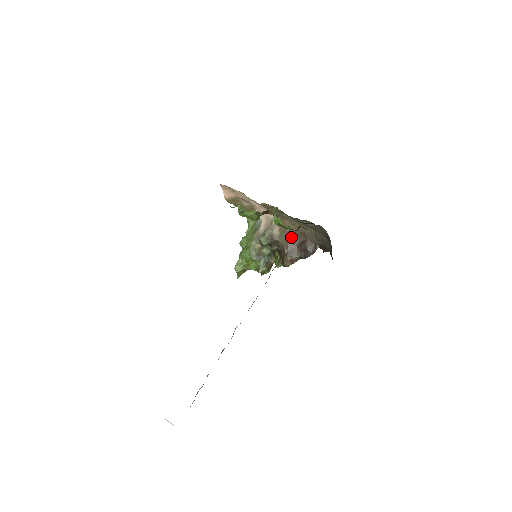
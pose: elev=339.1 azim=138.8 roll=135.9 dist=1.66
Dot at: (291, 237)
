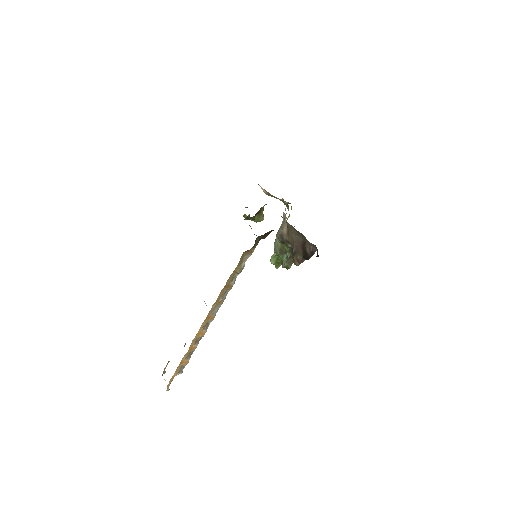
Dot at: (295, 237)
